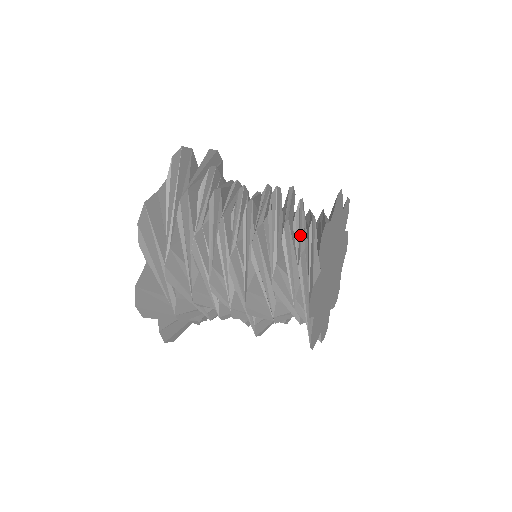
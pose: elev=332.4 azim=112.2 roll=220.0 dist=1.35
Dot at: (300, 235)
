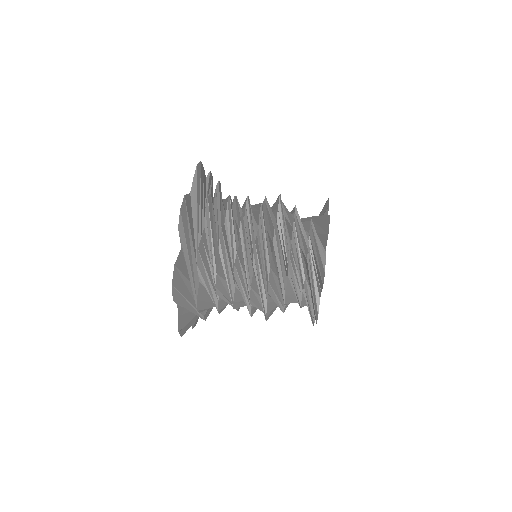
Dot at: (296, 294)
